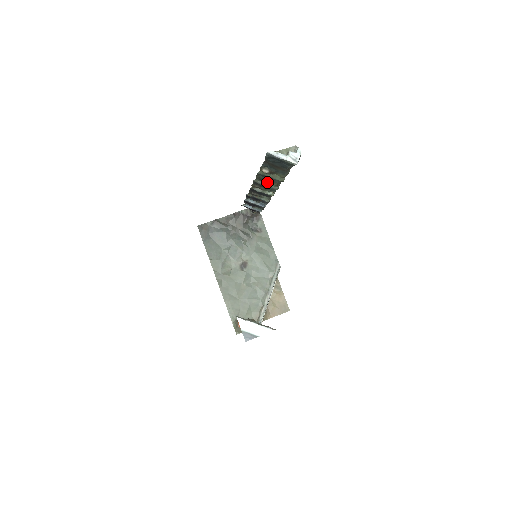
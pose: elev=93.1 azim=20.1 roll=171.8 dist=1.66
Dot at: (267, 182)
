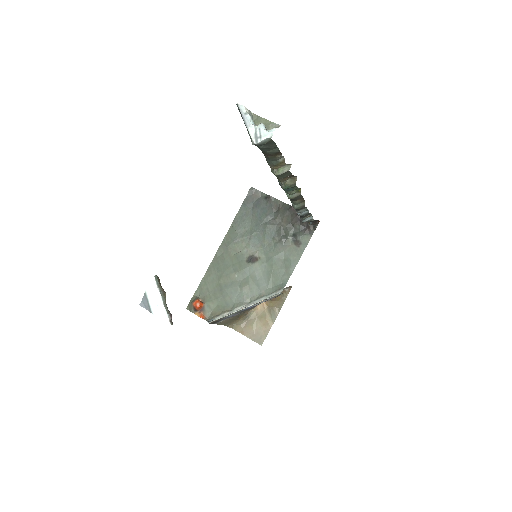
Dot at: occluded
